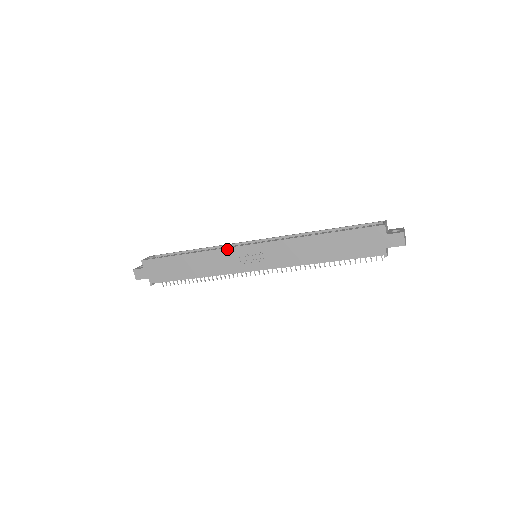
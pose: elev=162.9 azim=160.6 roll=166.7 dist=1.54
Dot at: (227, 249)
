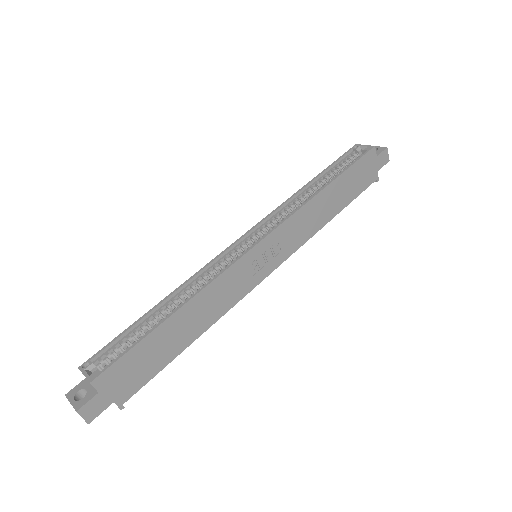
Dot at: (232, 267)
